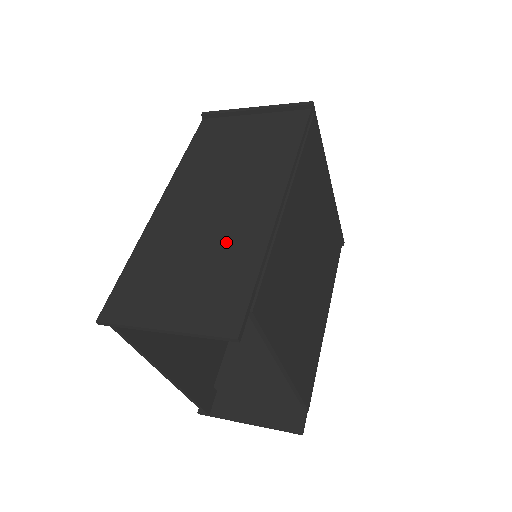
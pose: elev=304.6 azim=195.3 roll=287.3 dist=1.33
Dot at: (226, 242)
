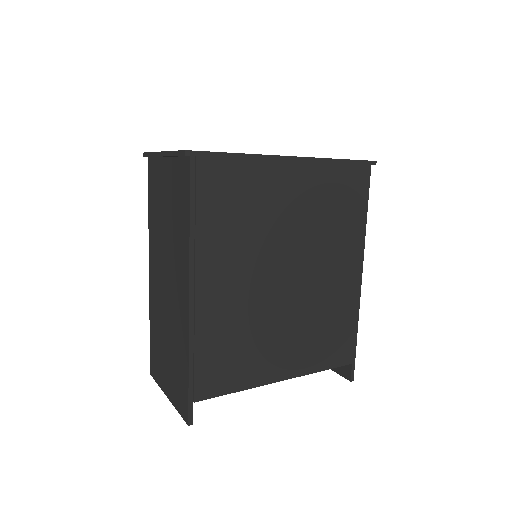
Dot at: (175, 332)
